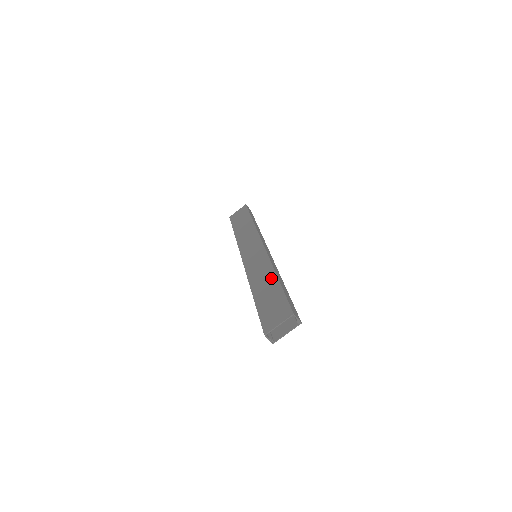
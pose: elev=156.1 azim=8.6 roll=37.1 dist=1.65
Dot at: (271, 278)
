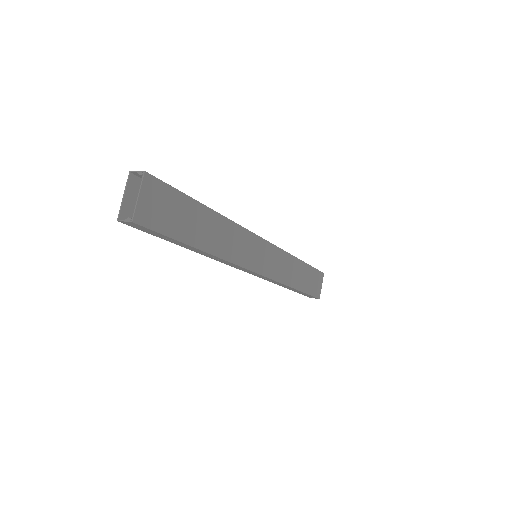
Dot at: occluded
